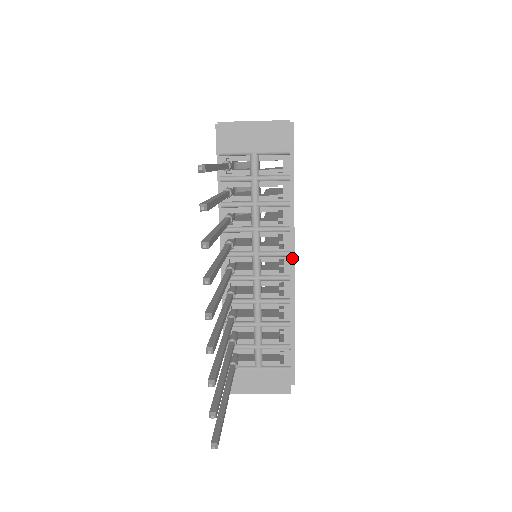
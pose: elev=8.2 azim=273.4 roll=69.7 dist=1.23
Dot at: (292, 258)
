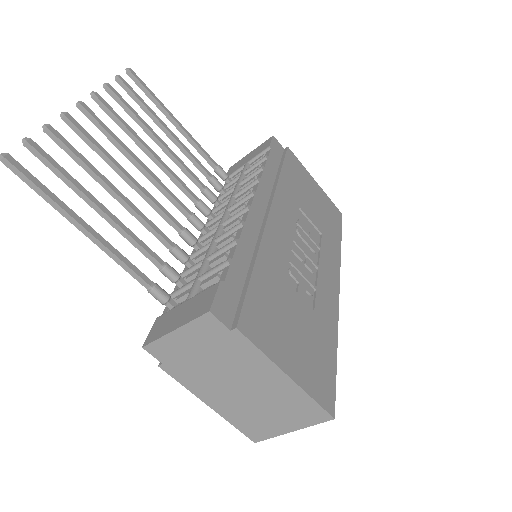
Dot at: (268, 211)
